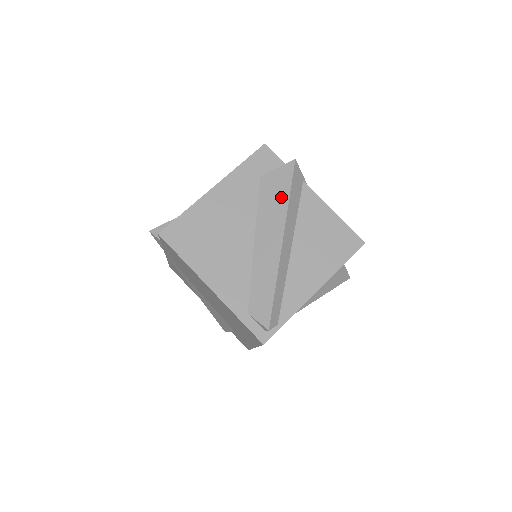
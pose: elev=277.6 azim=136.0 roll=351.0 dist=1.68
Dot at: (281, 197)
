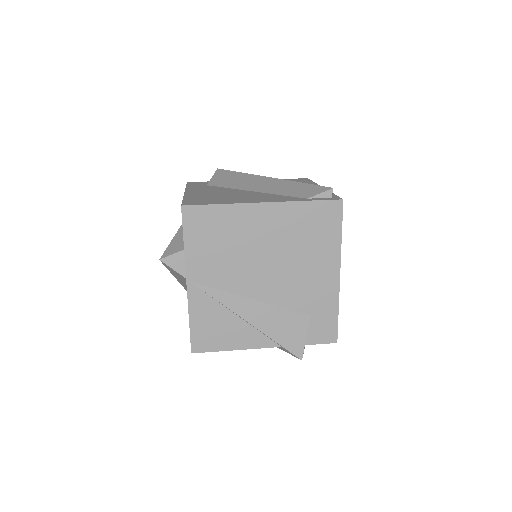
Dot at: (235, 176)
